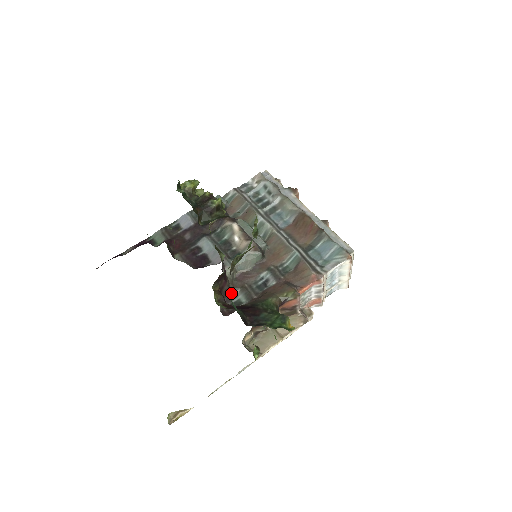
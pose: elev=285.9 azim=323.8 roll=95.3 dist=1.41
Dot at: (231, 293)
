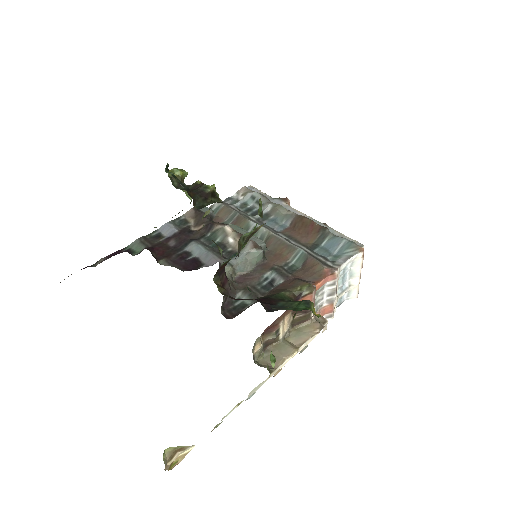
Dot at: (232, 295)
